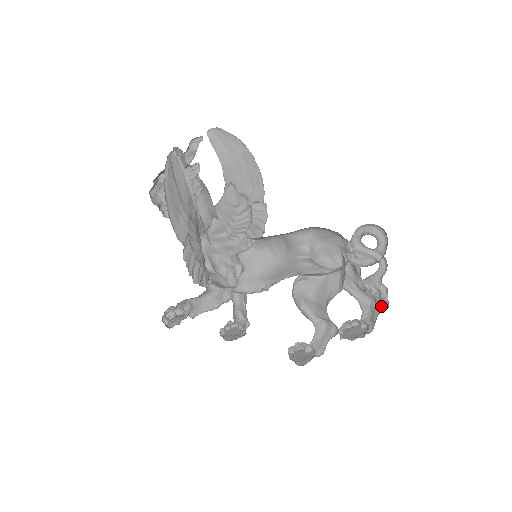
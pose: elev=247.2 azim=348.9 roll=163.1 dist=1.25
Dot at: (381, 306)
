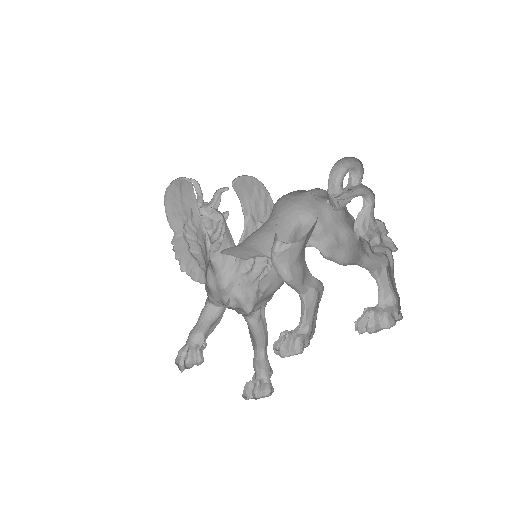
Dot at: (393, 259)
